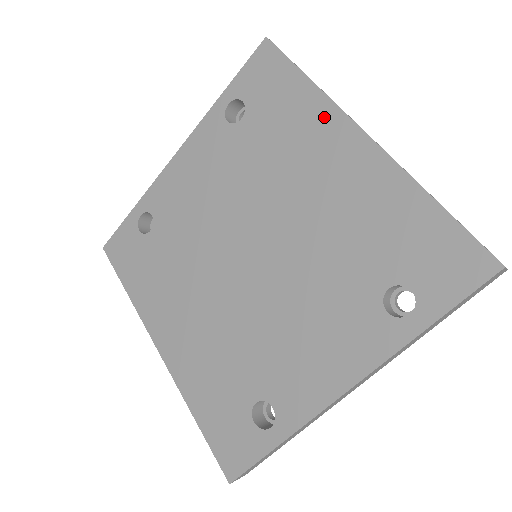
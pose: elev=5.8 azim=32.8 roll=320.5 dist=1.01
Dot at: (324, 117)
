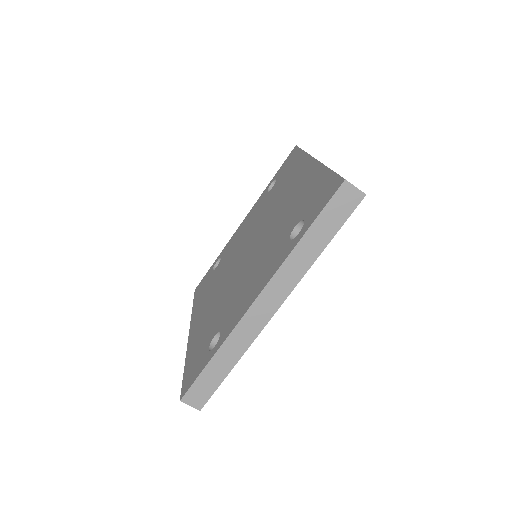
Dot at: (302, 163)
